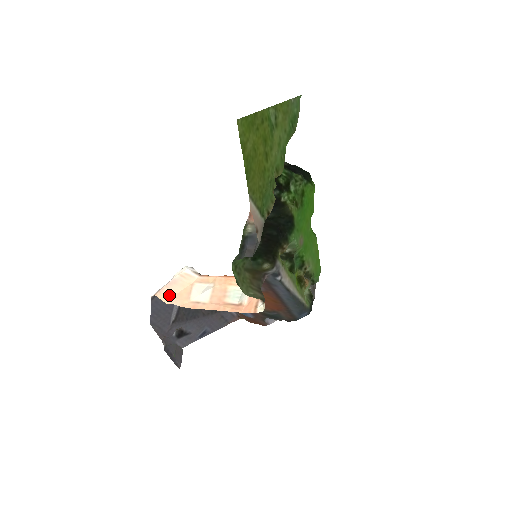
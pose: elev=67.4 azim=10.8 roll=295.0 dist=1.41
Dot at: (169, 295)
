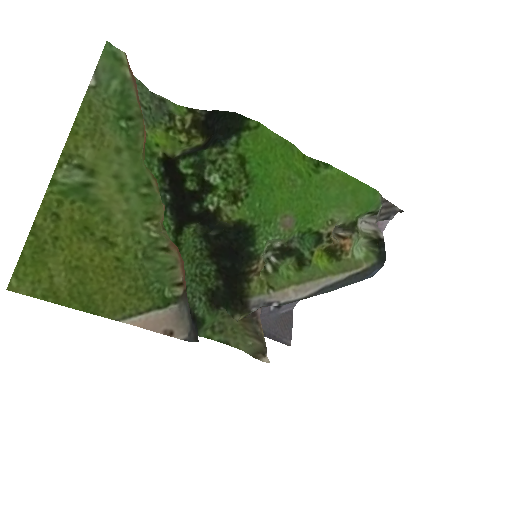
Dot at: occluded
